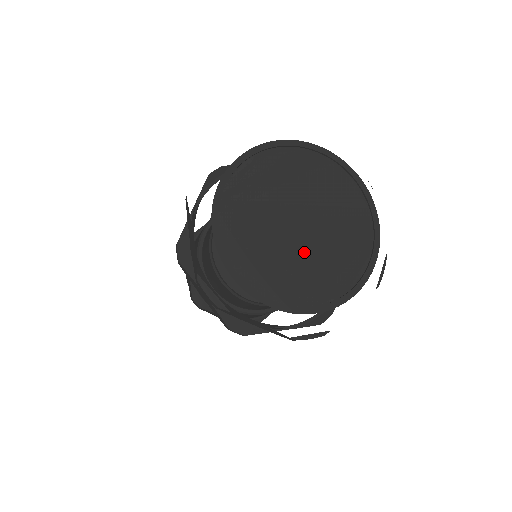
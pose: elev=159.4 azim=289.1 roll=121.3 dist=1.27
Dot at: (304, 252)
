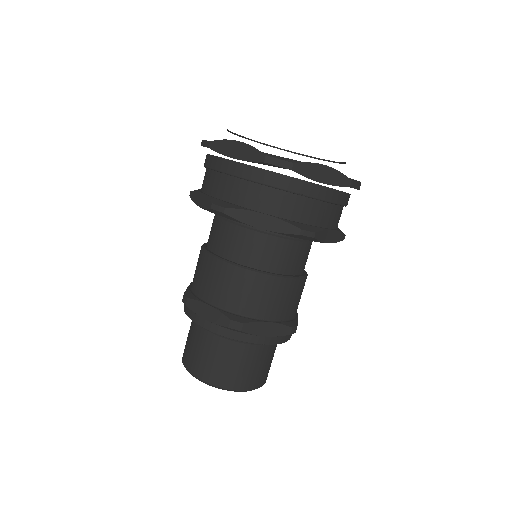
Dot at: occluded
